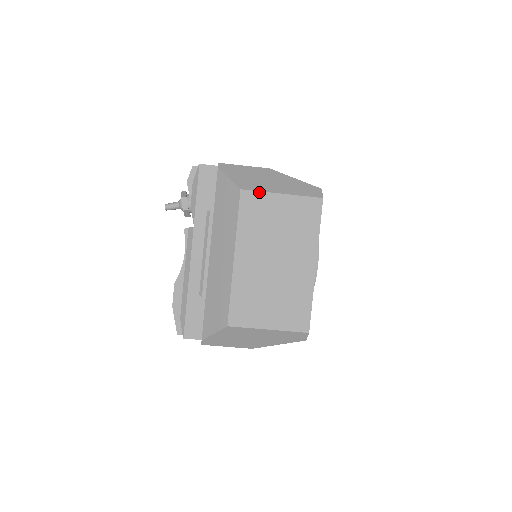
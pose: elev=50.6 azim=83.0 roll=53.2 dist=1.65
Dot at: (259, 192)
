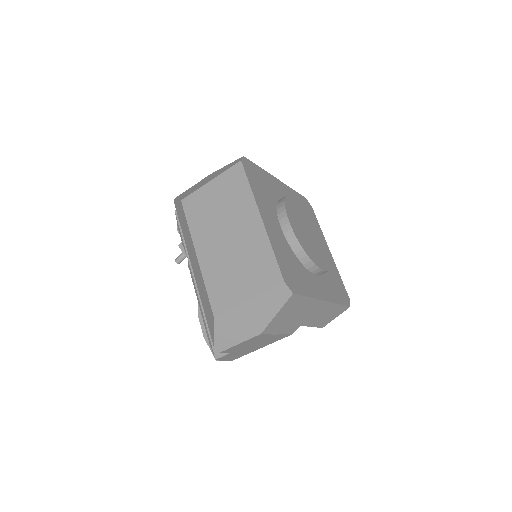
Dot at: (194, 193)
